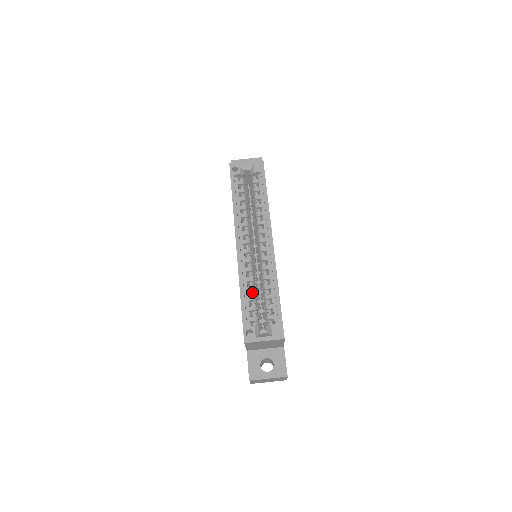
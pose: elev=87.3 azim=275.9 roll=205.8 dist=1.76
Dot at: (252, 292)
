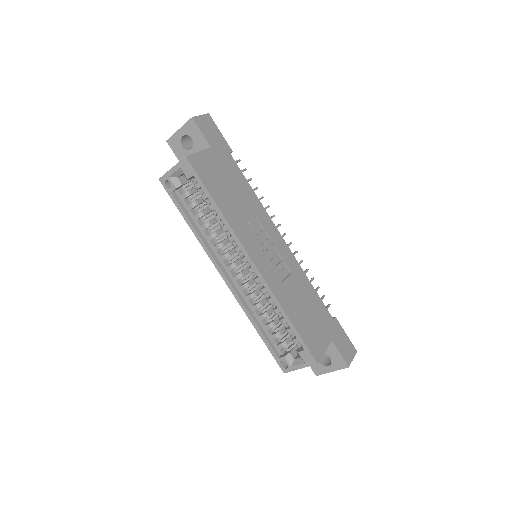
Dot at: (266, 319)
